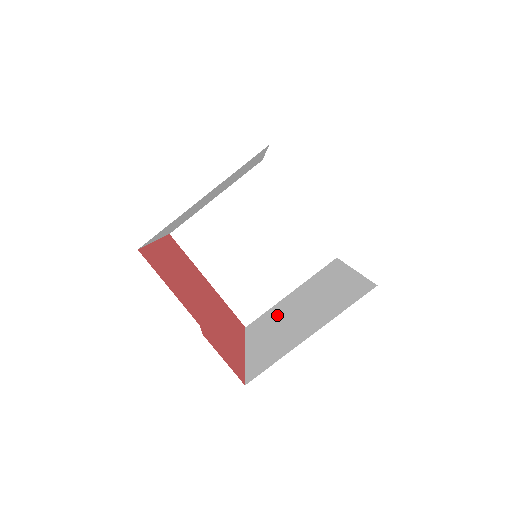
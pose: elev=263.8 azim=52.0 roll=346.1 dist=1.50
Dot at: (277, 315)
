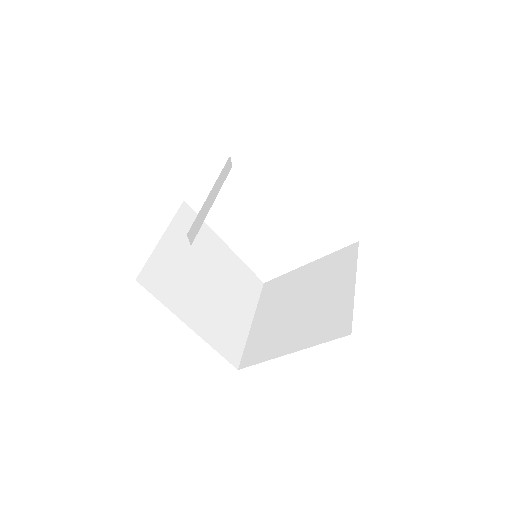
Dot at: occluded
